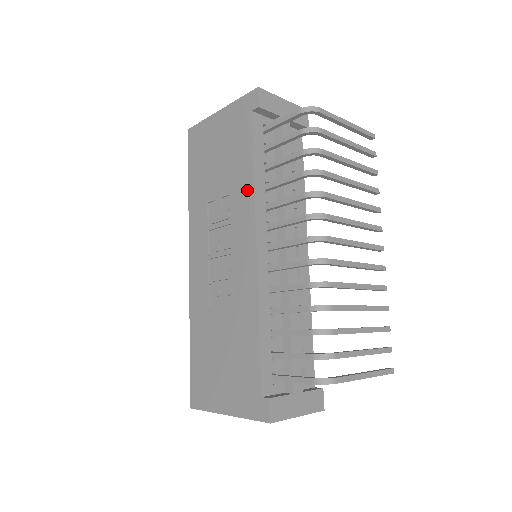
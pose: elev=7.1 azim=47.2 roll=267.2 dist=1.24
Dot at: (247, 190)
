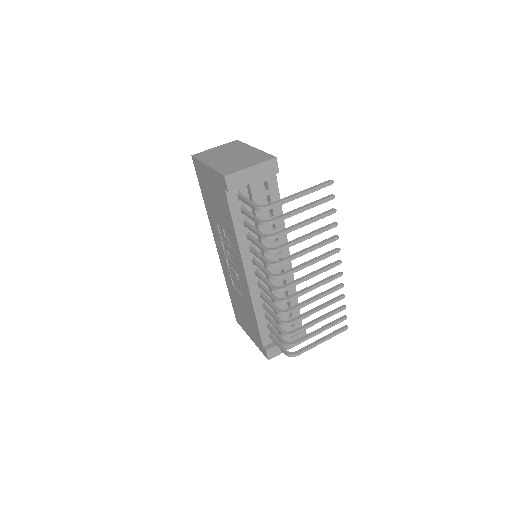
Dot at: (234, 240)
